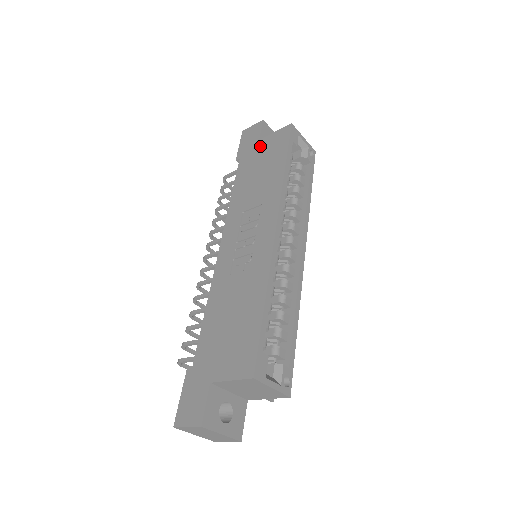
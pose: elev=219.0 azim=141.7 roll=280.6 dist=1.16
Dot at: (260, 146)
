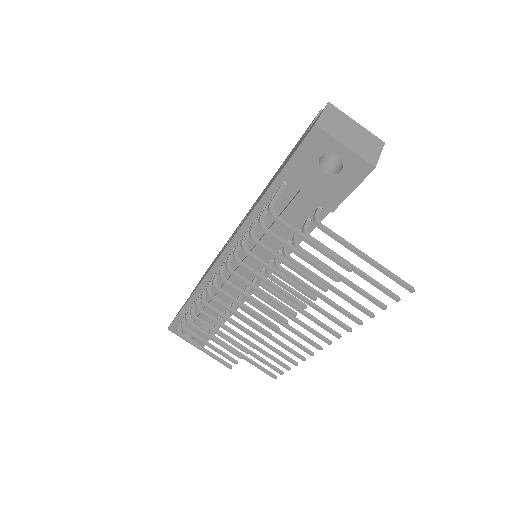
Dot at: occluded
